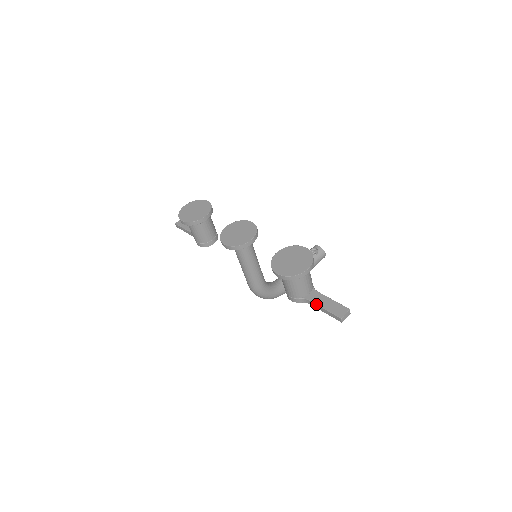
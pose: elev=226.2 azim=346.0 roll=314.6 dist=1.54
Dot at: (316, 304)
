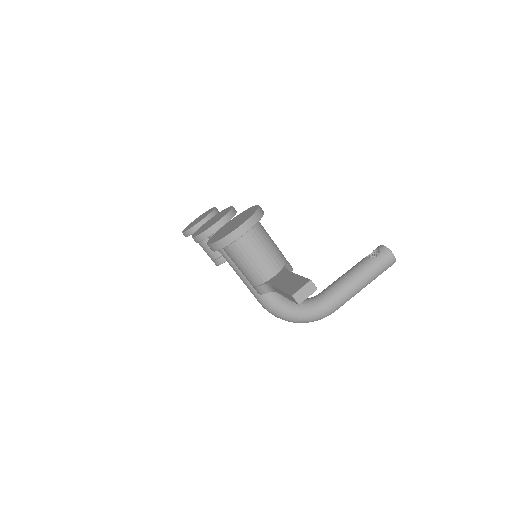
Dot at: (274, 286)
